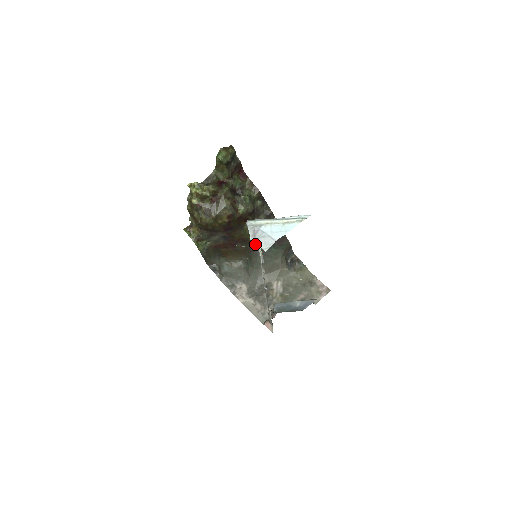
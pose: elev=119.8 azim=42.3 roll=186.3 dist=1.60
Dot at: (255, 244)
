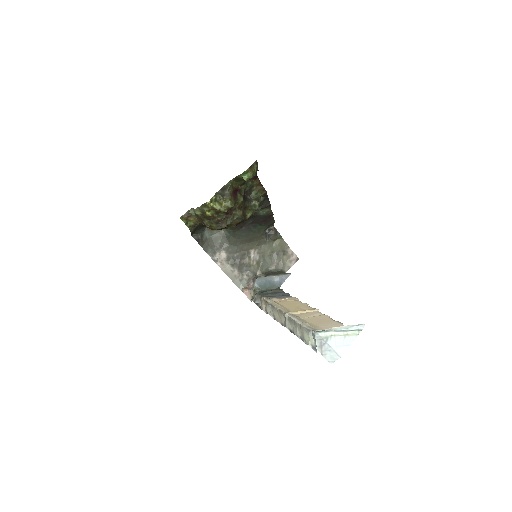
Dot at: (244, 224)
